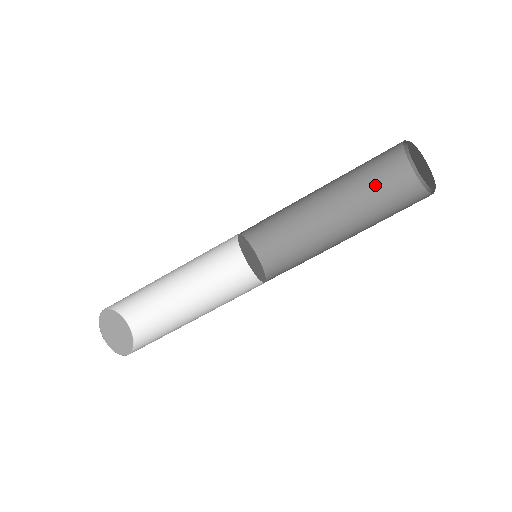
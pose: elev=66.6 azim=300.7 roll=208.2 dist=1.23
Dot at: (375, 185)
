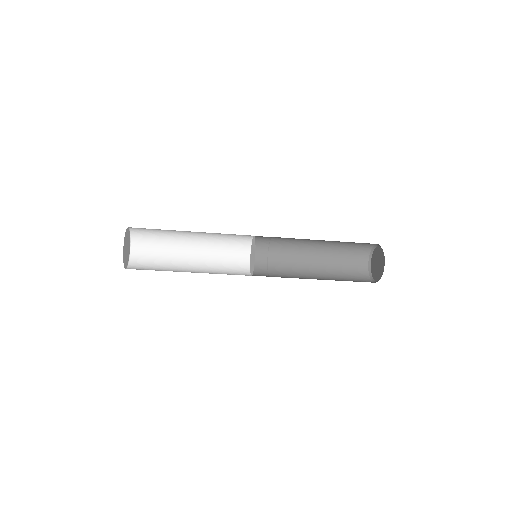
Dot at: (344, 261)
